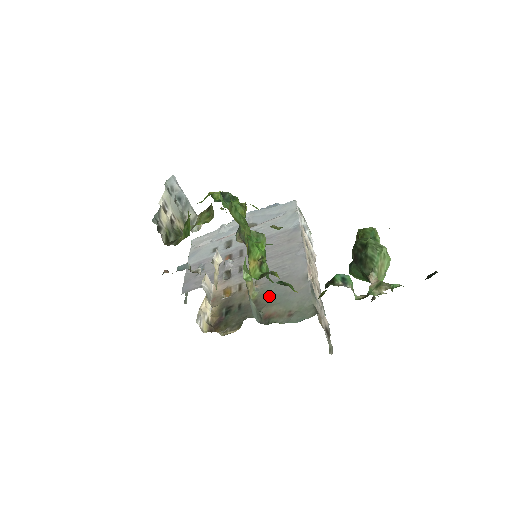
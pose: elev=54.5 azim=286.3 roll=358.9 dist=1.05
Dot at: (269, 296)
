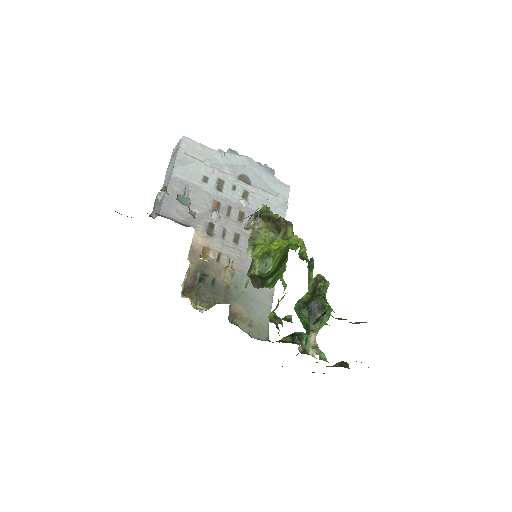
Dot at: (240, 291)
